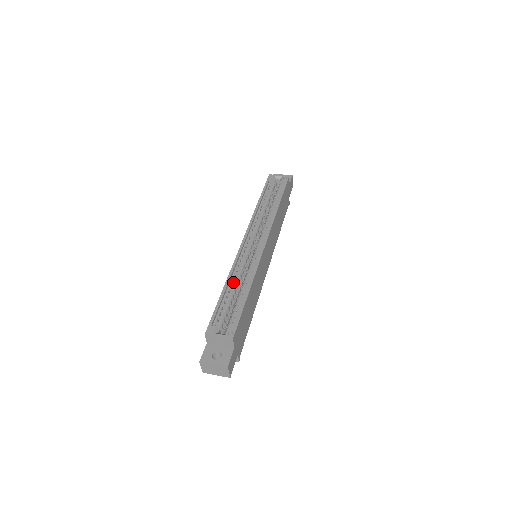
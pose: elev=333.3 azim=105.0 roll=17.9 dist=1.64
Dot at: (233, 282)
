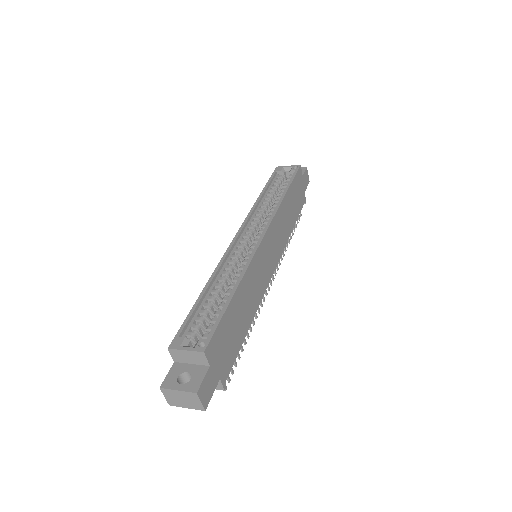
Dot at: (217, 283)
